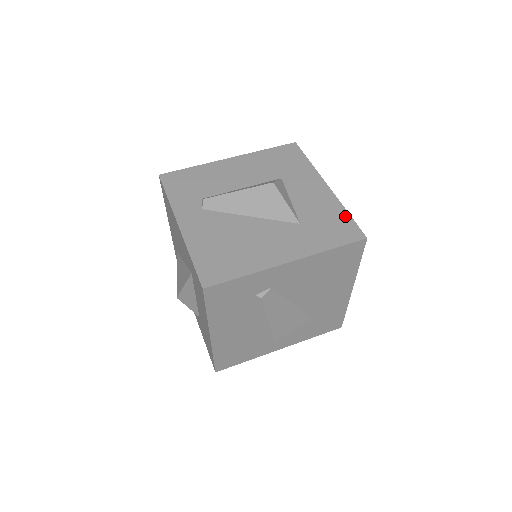
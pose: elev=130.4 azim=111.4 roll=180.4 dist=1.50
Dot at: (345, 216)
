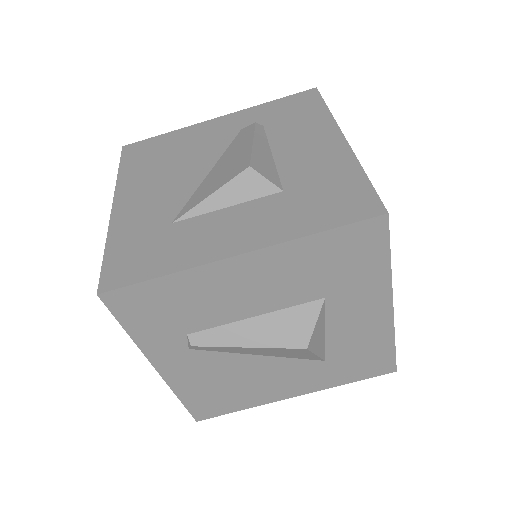
Dot at: (388, 350)
